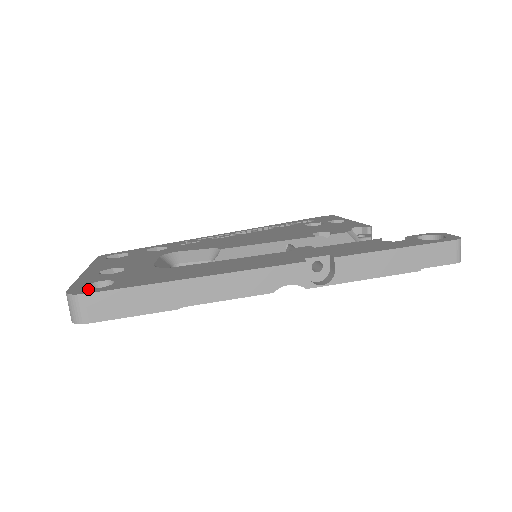
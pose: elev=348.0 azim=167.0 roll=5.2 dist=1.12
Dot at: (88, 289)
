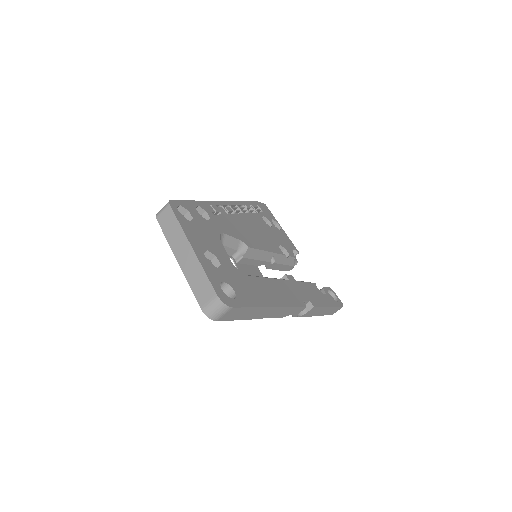
Dot at: (229, 298)
